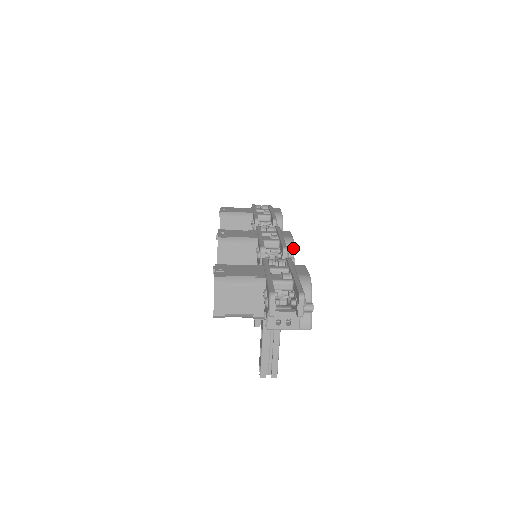
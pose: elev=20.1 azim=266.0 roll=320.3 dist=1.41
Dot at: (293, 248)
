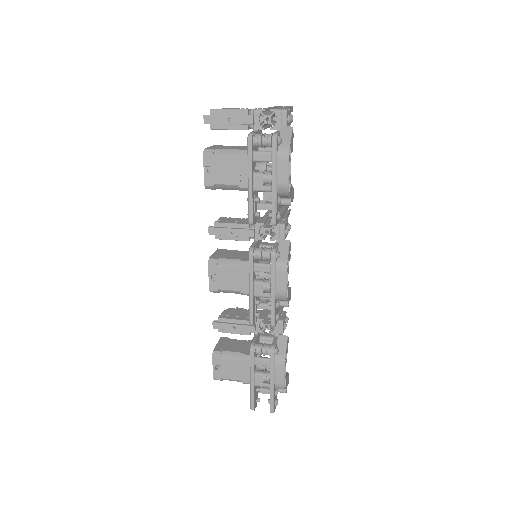
Dot at: occluded
